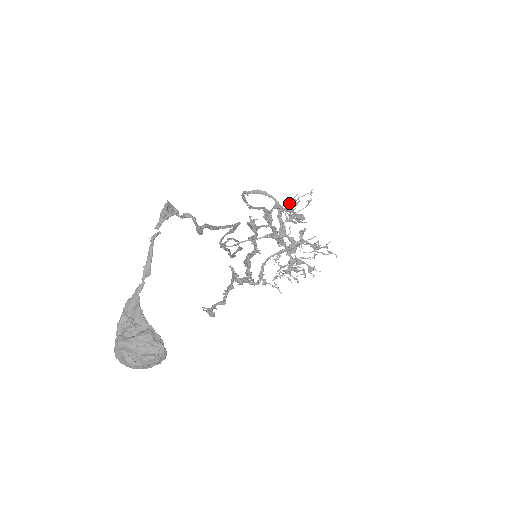
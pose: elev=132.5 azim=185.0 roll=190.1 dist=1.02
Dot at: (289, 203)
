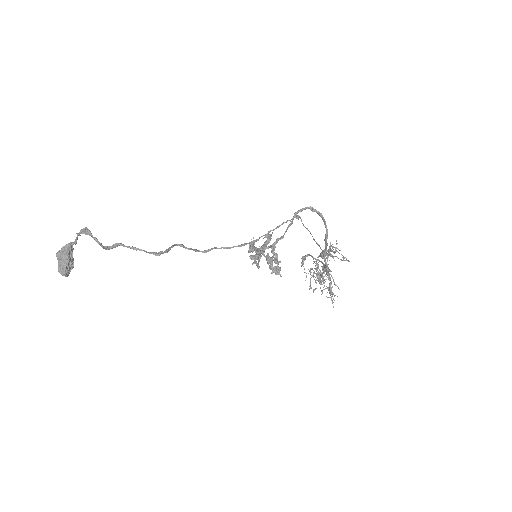
Dot at: (330, 246)
